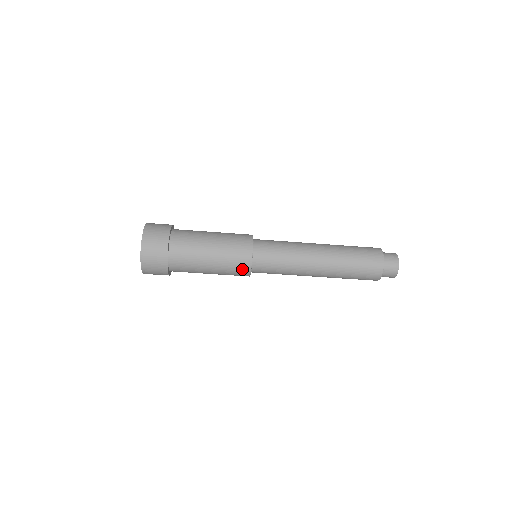
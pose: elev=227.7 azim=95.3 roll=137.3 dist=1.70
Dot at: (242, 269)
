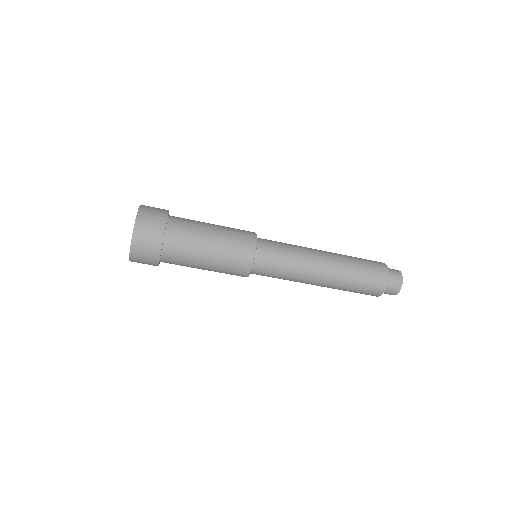
Dot at: (246, 252)
